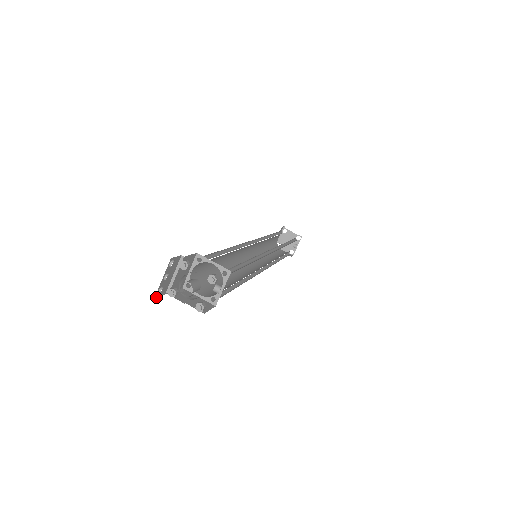
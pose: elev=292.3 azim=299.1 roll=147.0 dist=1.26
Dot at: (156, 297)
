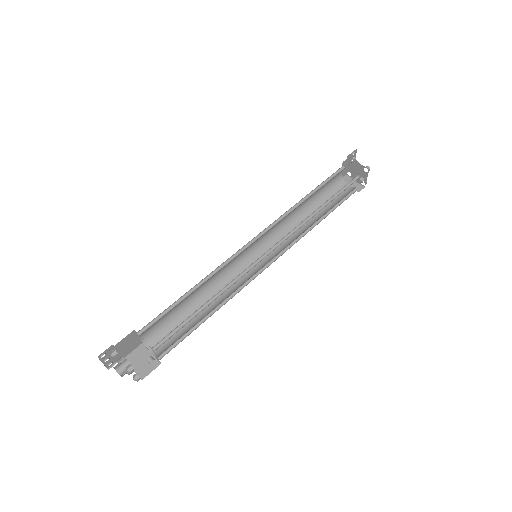
Dot at: (108, 369)
